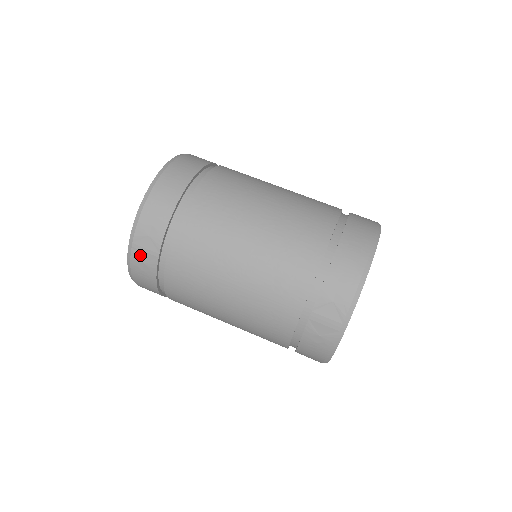
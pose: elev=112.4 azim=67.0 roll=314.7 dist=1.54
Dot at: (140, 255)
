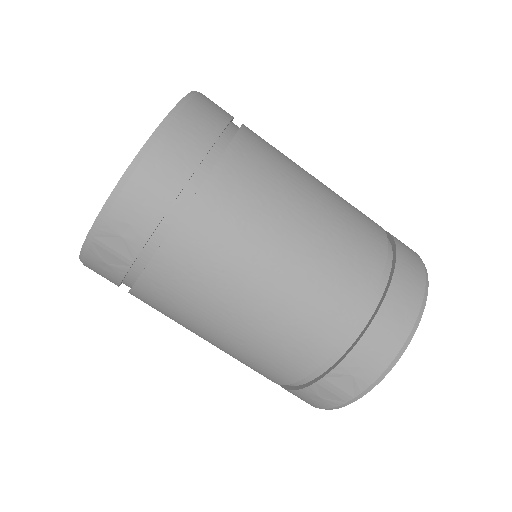
Dot at: (103, 254)
